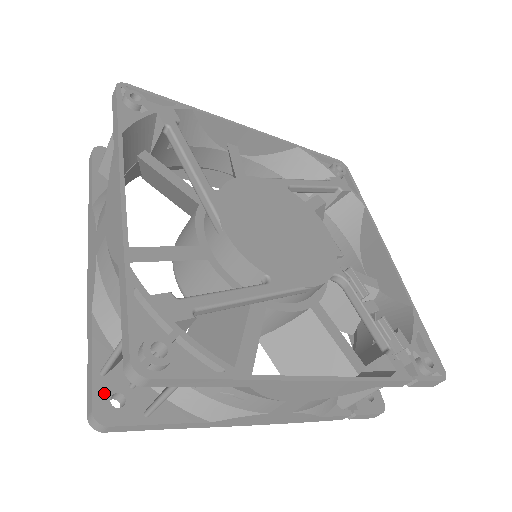
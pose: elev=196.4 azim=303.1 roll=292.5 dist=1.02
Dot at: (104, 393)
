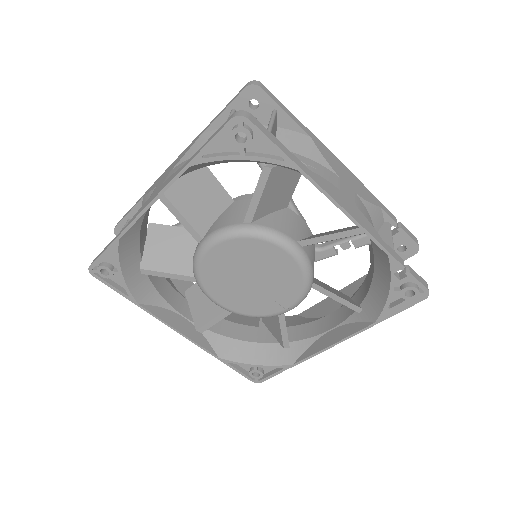
Dot at: occluded
